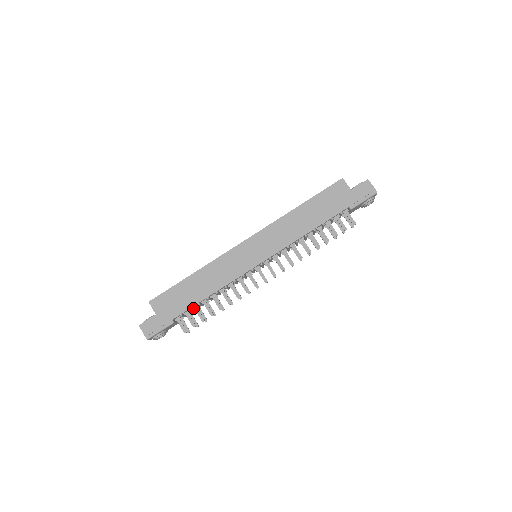
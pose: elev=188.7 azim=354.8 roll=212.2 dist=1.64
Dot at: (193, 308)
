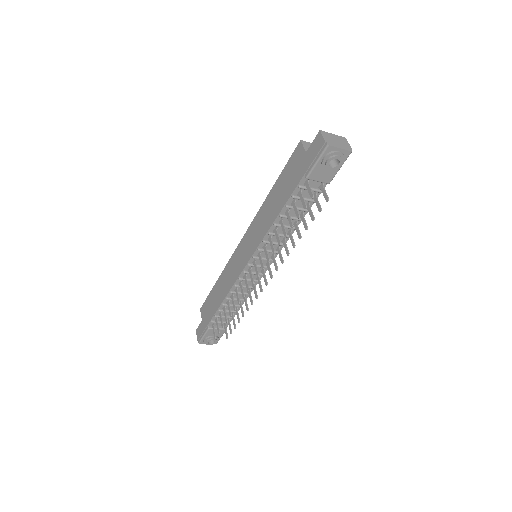
Dot at: (219, 314)
